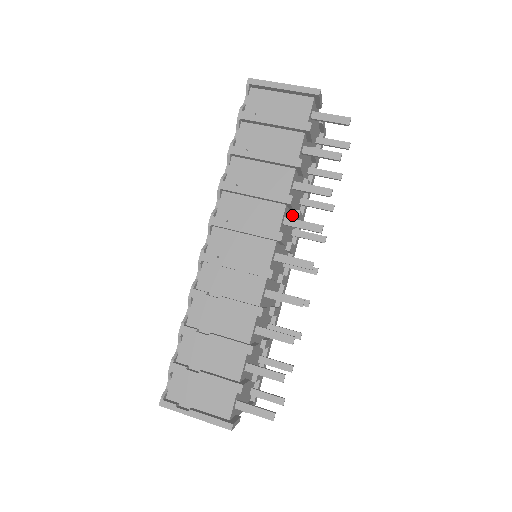
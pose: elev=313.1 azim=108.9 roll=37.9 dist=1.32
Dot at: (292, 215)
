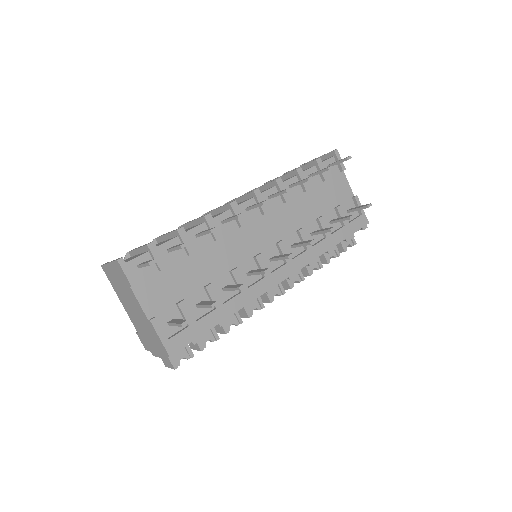
Dot at: (292, 222)
